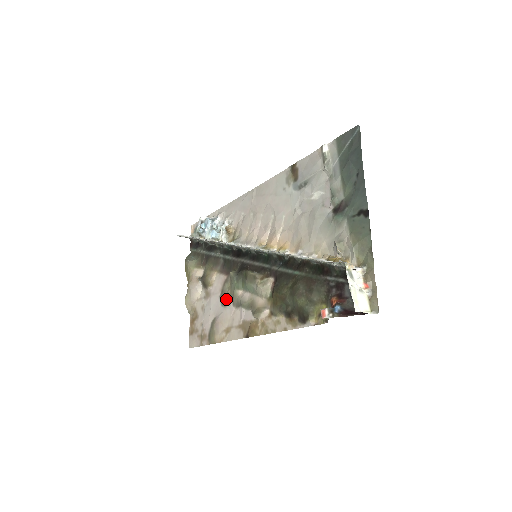
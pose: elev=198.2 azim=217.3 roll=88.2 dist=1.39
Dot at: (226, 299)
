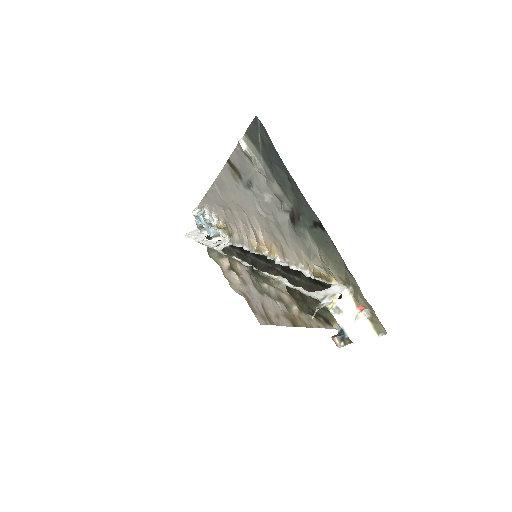
Dot at: (259, 289)
